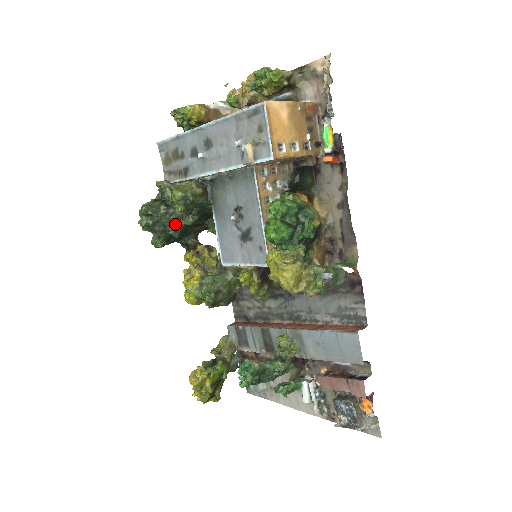
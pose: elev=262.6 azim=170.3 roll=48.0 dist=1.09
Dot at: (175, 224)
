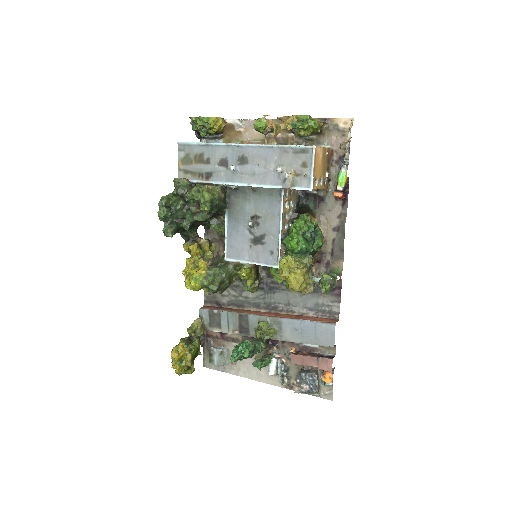
Dot at: (188, 219)
